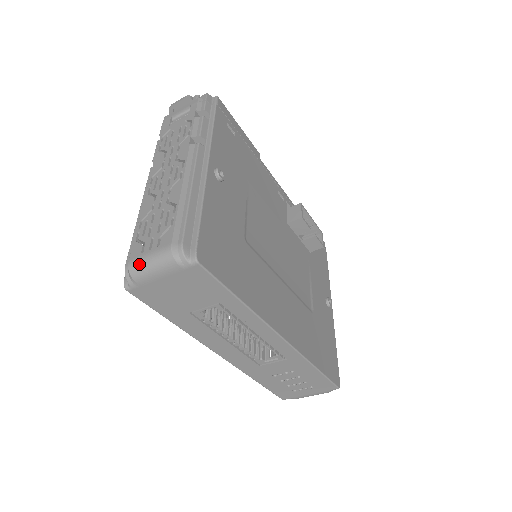
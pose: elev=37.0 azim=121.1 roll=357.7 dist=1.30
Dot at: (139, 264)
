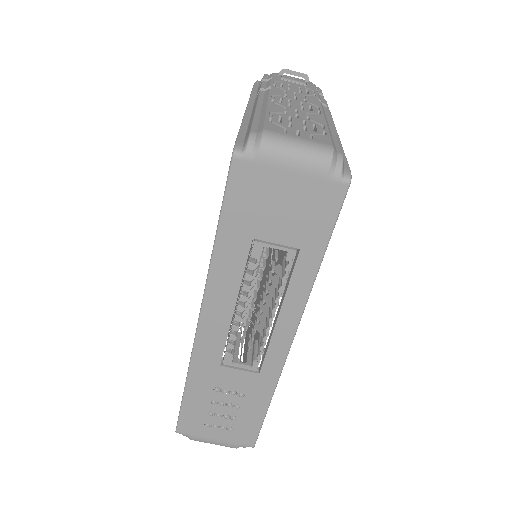
Dot at: (281, 138)
